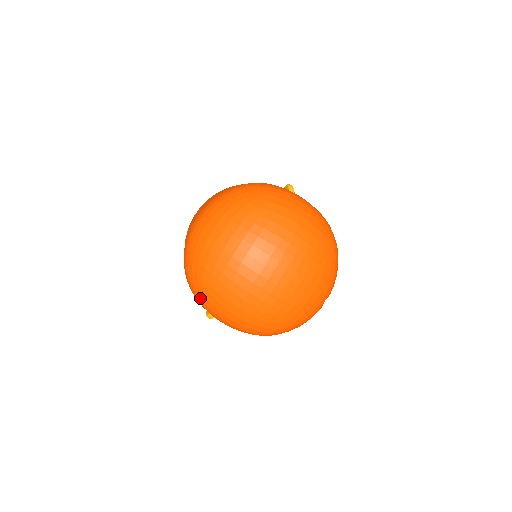
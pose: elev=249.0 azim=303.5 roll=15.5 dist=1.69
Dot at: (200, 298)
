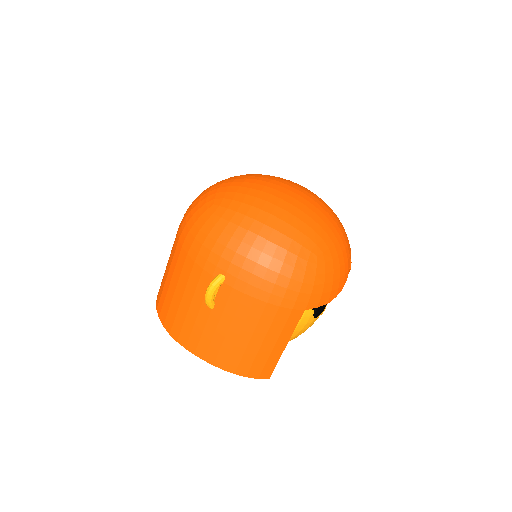
Dot at: (210, 228)
